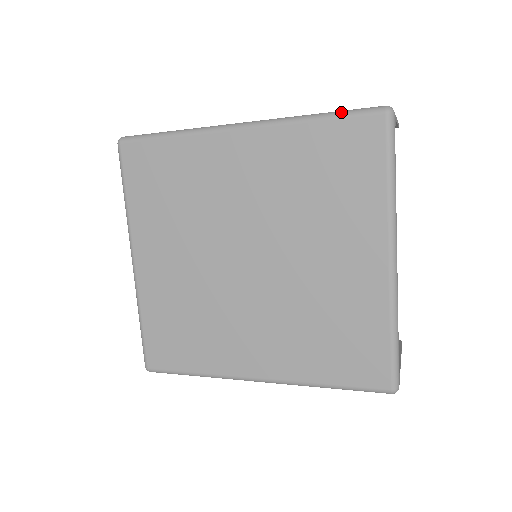
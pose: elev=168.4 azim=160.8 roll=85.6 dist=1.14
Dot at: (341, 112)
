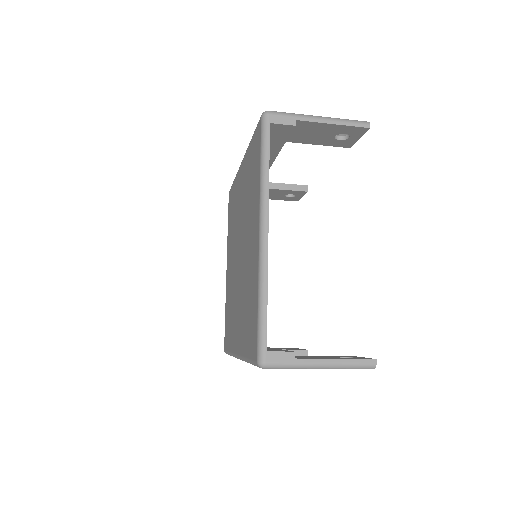
Dot at: occluded
